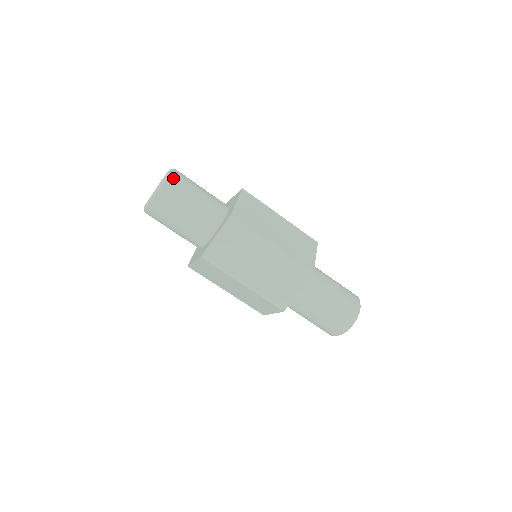
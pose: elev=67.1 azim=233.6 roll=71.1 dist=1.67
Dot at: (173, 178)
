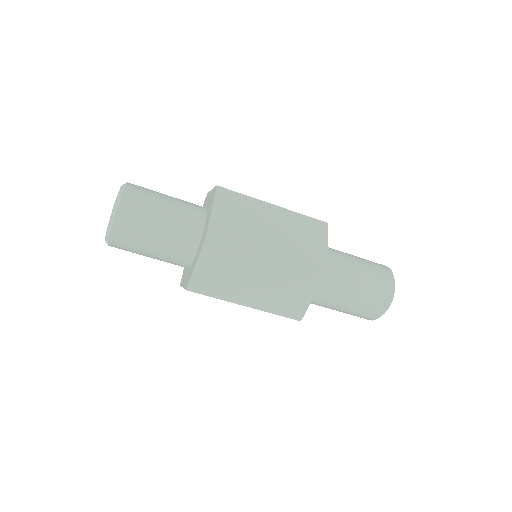
Dot at: (116, 236)
